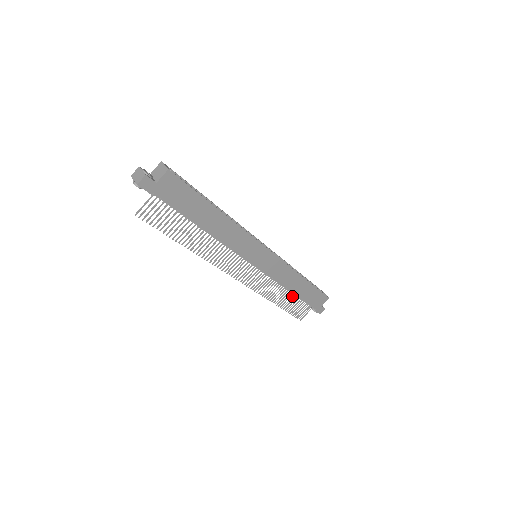
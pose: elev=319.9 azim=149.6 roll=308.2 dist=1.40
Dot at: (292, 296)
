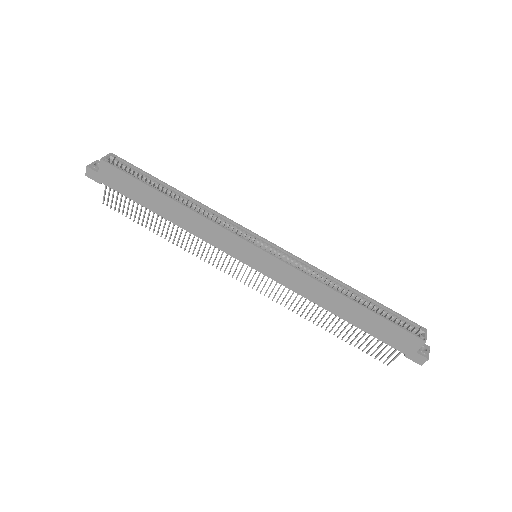
Dot at: occluded
